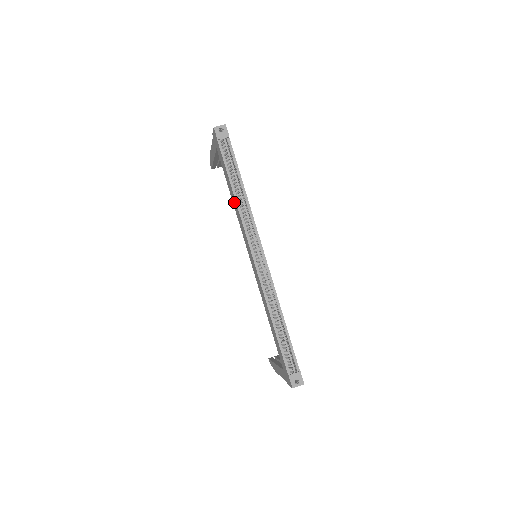
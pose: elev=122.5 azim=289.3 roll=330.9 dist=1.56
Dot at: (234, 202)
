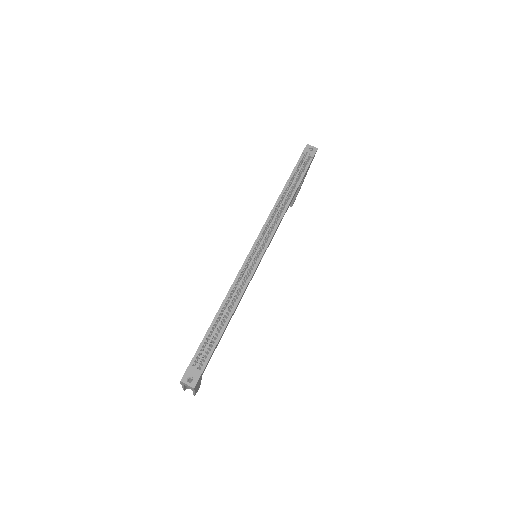
Dot at: occluded
